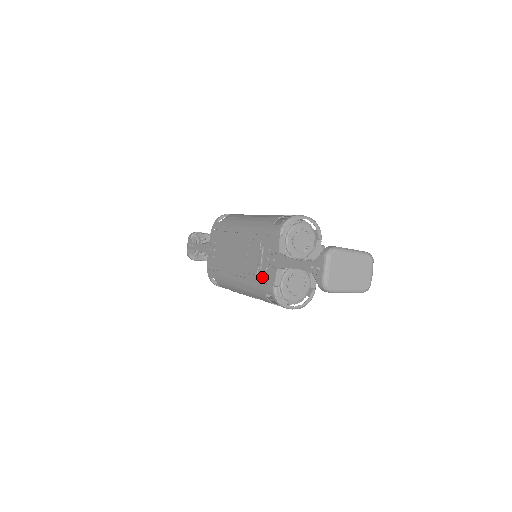
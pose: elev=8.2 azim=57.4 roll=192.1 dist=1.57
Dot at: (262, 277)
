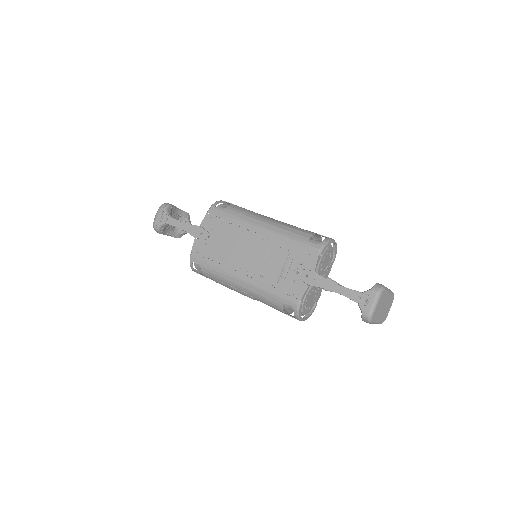
Dot at: (285, 287)
